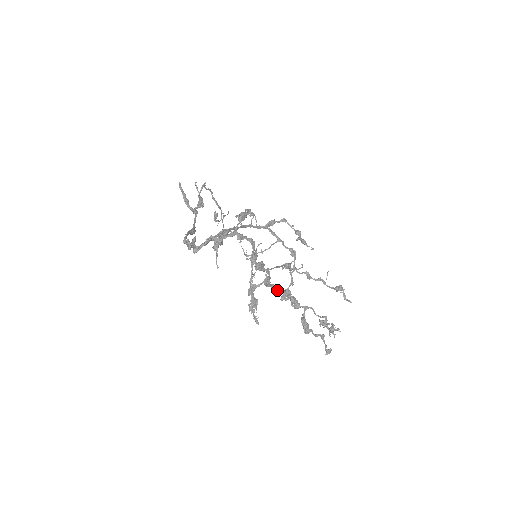
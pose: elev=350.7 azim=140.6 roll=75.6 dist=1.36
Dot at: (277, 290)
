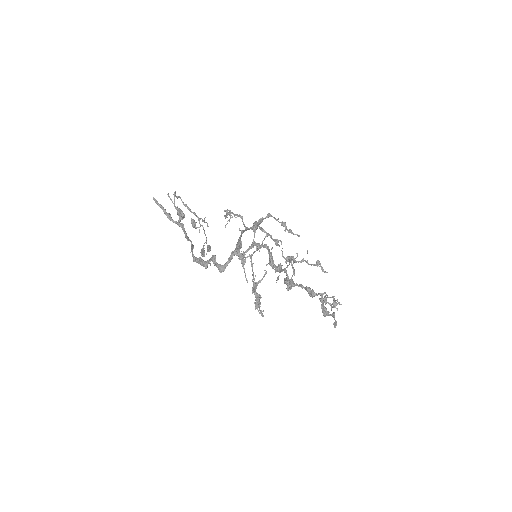
Dot at: (295, 285)
